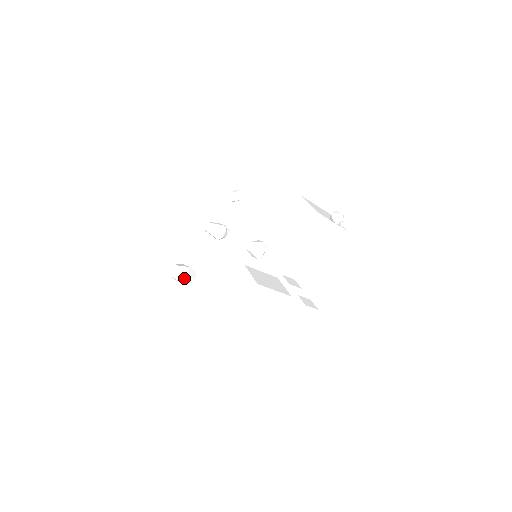
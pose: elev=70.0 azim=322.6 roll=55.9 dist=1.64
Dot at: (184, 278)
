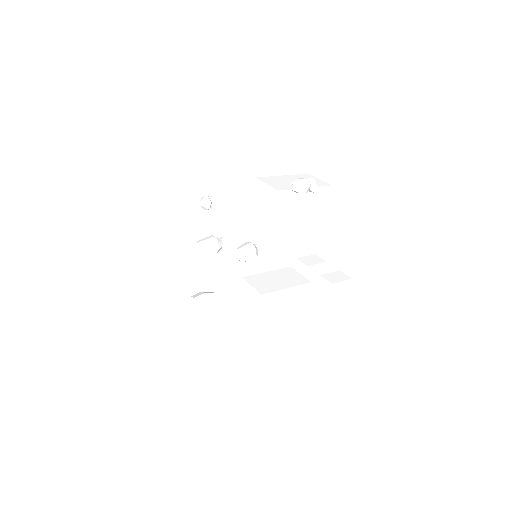
Dot at: (205, 307)
